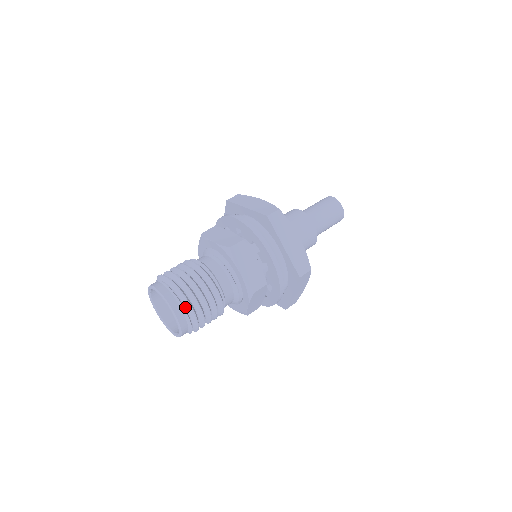
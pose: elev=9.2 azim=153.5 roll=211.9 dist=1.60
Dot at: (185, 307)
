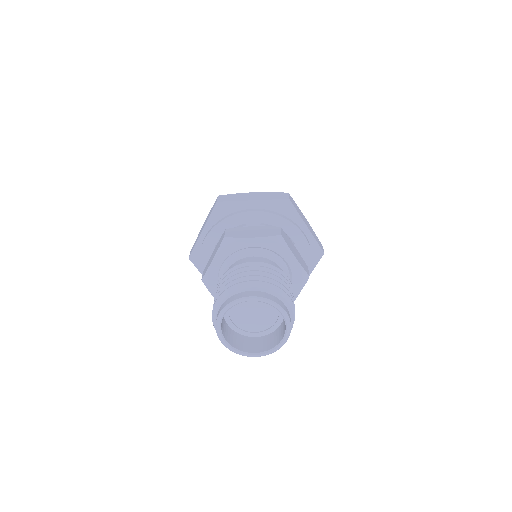
Dot at: (256, 289)
